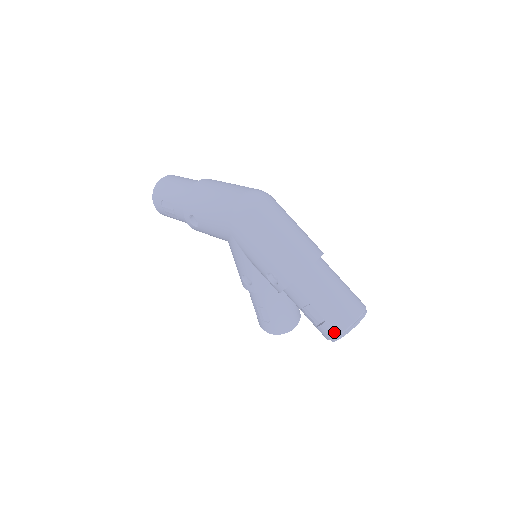
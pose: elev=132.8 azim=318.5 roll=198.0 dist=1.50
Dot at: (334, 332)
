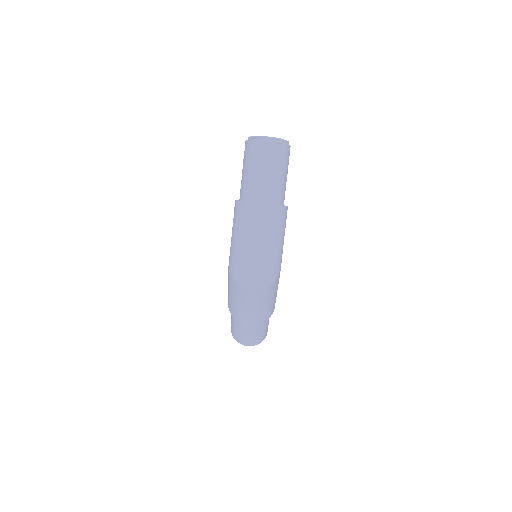
Dot at: (232, 332)
